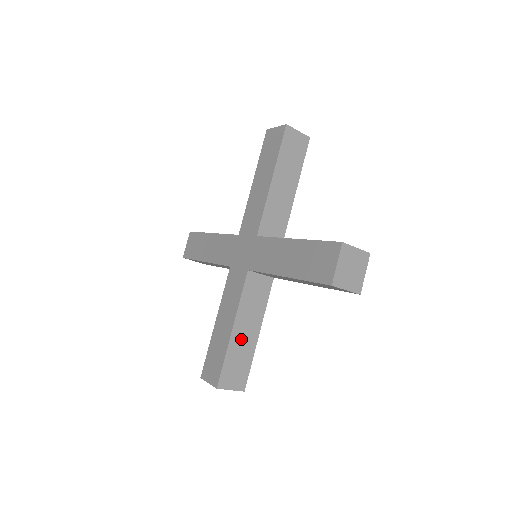
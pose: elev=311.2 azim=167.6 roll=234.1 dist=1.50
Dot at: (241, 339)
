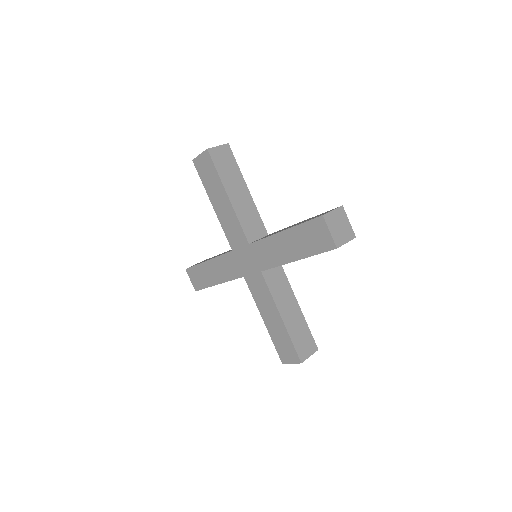
Dot at: (291, 319)
